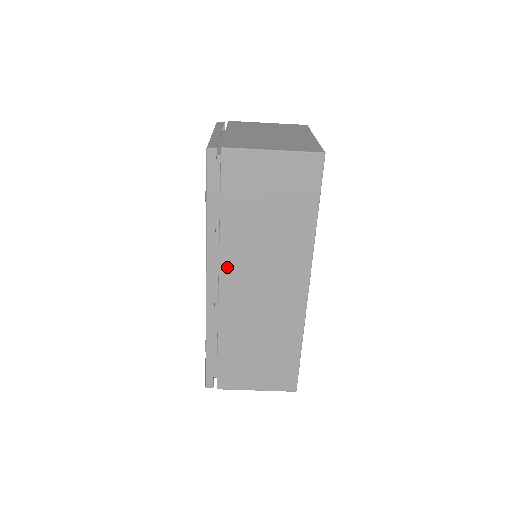
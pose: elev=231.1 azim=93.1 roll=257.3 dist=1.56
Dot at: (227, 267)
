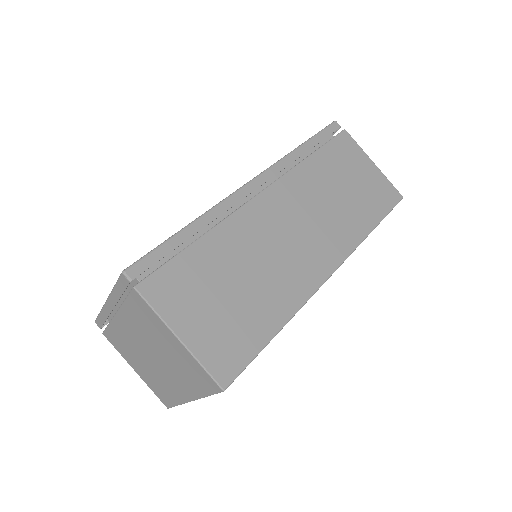
Dot at: (282, 187)
